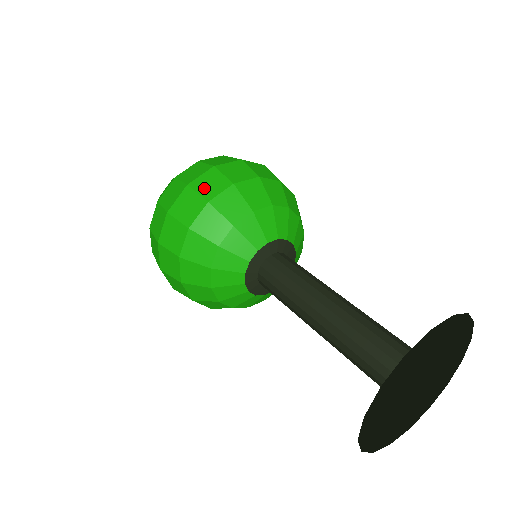
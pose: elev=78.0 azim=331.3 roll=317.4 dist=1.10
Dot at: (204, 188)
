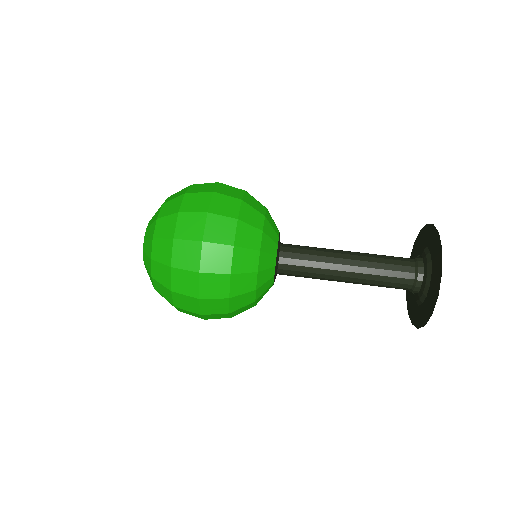
Dot at: (219, 236)
